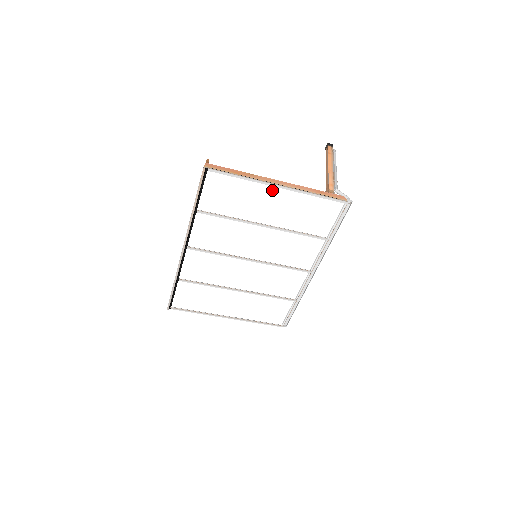
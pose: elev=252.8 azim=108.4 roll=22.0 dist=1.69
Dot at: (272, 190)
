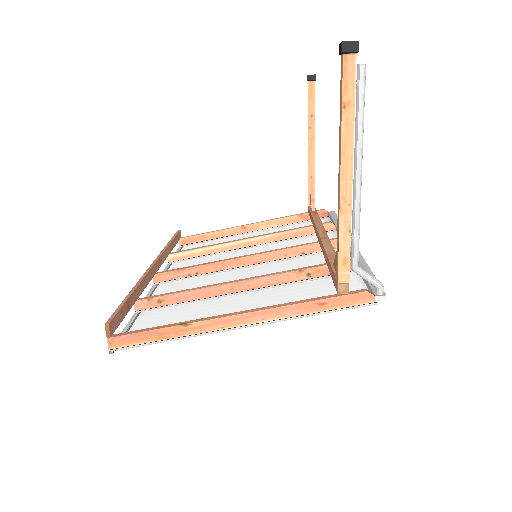
Dot at: occluded
